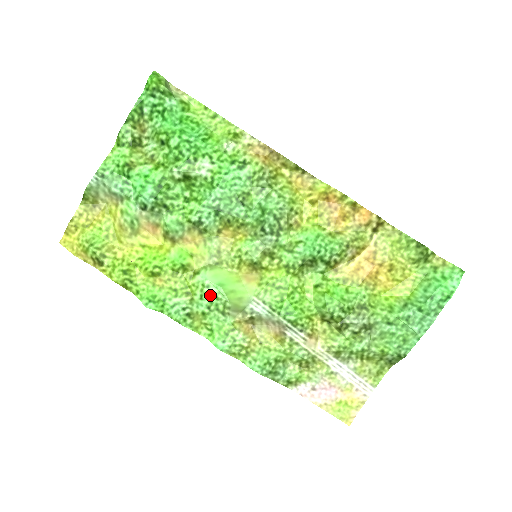
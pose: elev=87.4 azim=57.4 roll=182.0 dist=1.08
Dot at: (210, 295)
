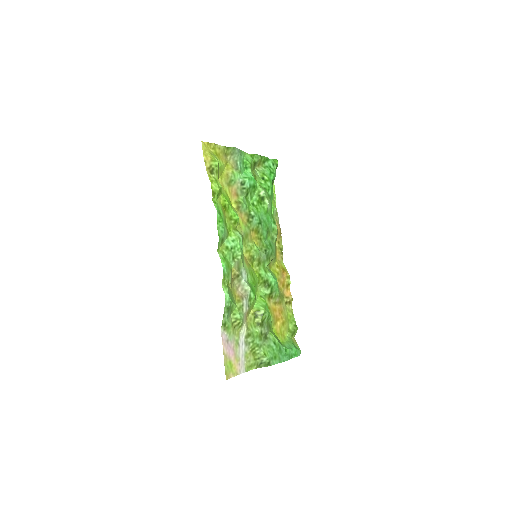
Dot at: (238, 244)
